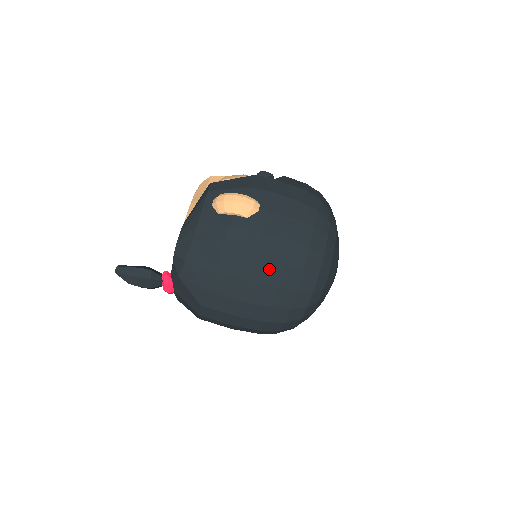
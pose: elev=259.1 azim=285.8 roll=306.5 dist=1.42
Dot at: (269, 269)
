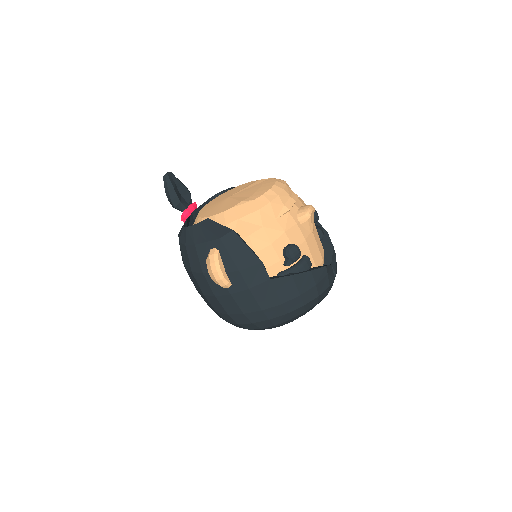
Dot at: (209, 303)
